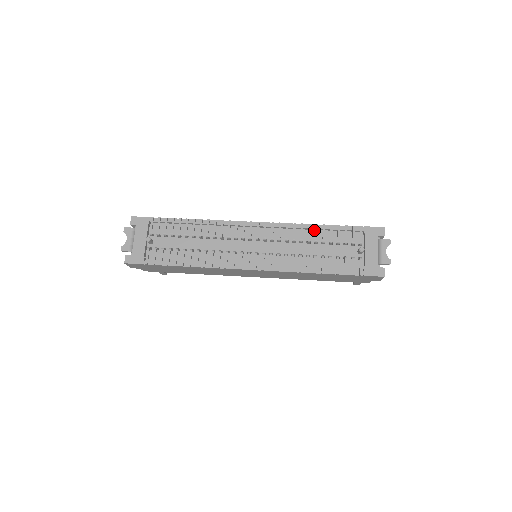
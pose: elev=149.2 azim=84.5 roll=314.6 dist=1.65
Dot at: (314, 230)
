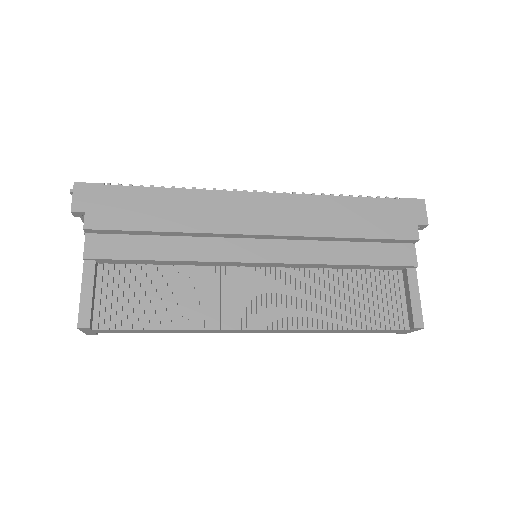
Dot at: occluded
